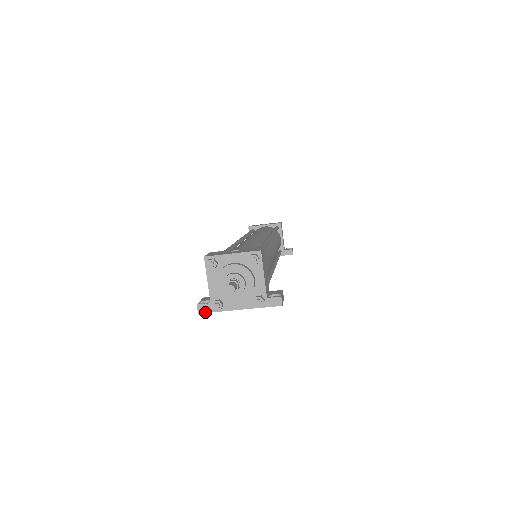
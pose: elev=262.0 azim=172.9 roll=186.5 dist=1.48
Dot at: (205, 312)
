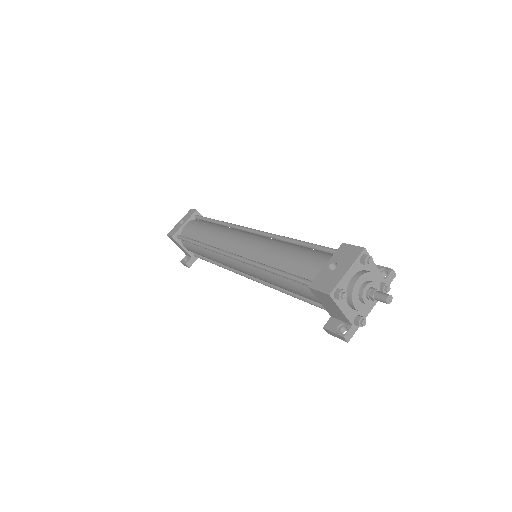
Dot at: (352, 336)
